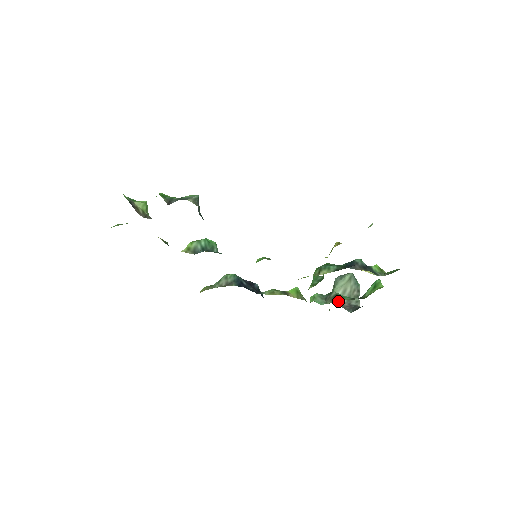
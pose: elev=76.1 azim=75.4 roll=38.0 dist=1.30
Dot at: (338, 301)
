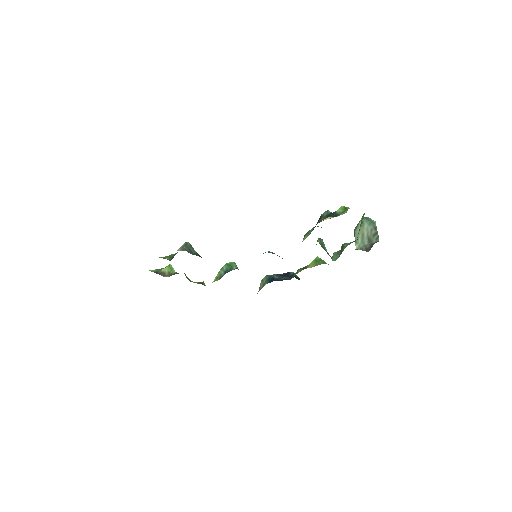
Dot at: (343, 250)
